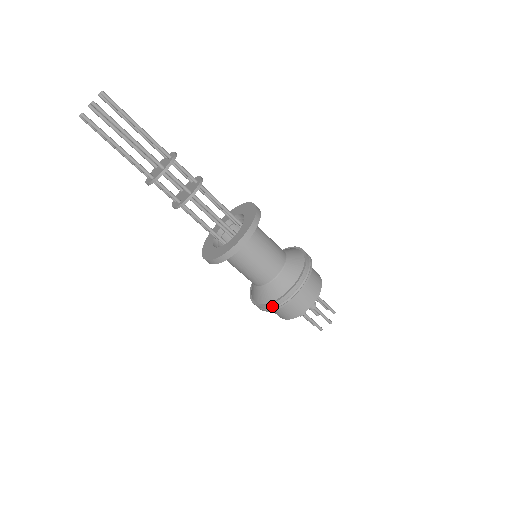
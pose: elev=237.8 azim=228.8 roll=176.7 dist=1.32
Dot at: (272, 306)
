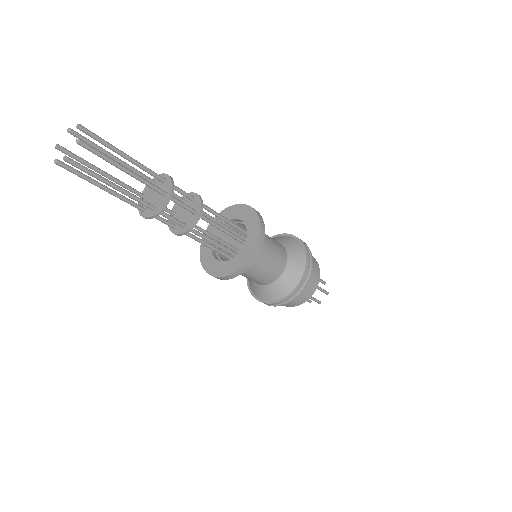
Dot at: (259, 301)
